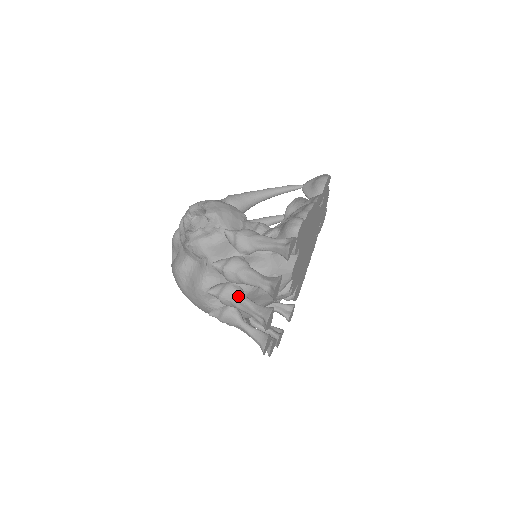
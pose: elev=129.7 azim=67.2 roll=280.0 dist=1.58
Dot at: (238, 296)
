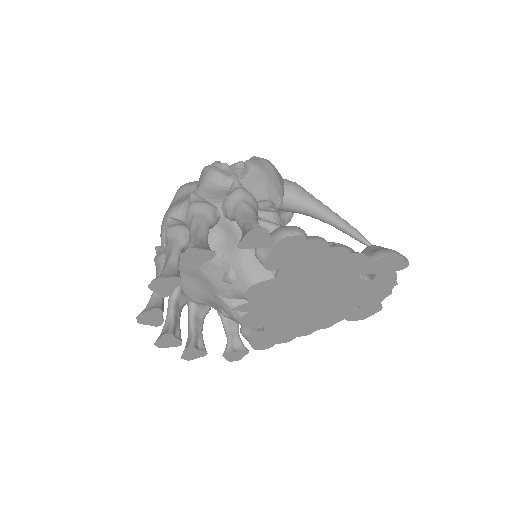
Dot at: (176, 242)
